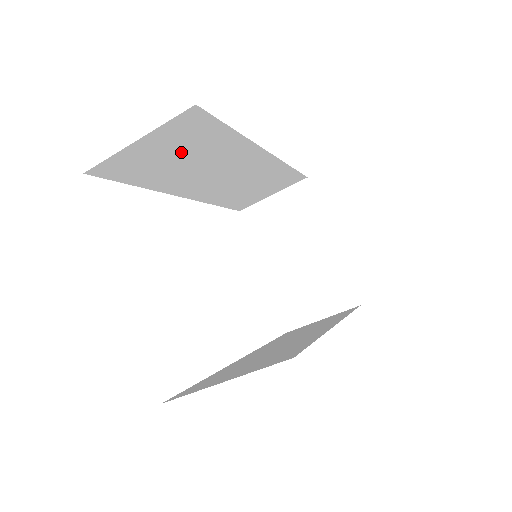
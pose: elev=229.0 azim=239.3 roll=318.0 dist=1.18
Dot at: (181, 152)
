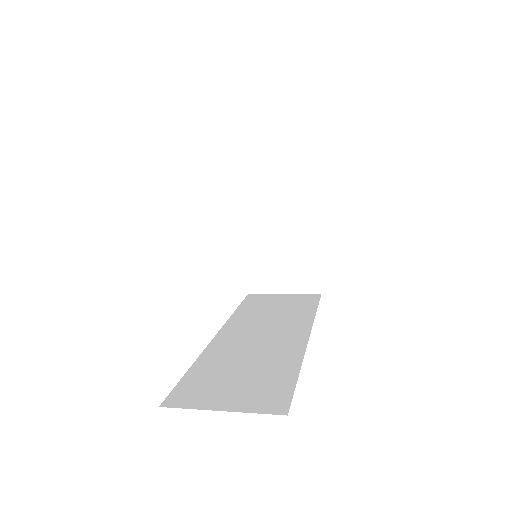
Dot at: occluded
